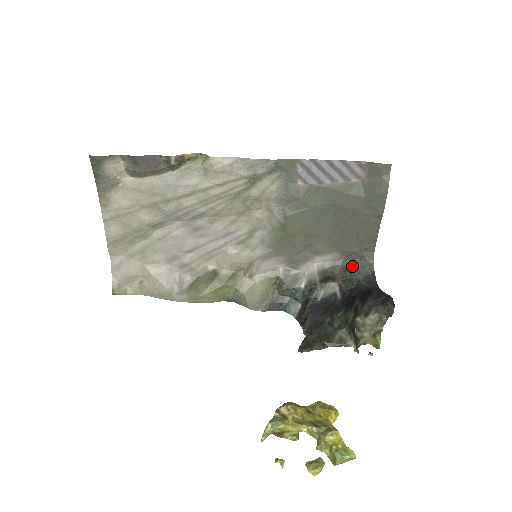
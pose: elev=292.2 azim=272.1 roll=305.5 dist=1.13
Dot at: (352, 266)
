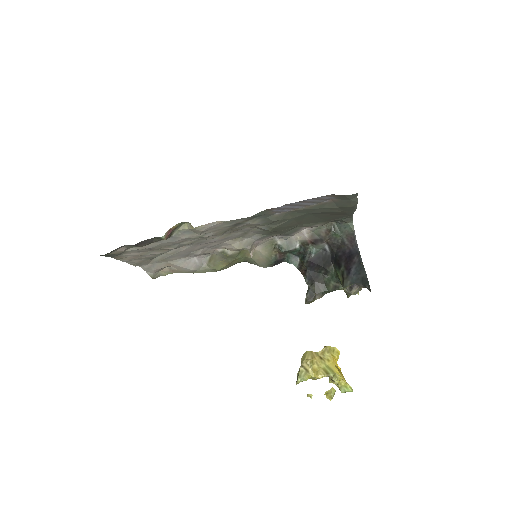
Dot at: (335, 225)
